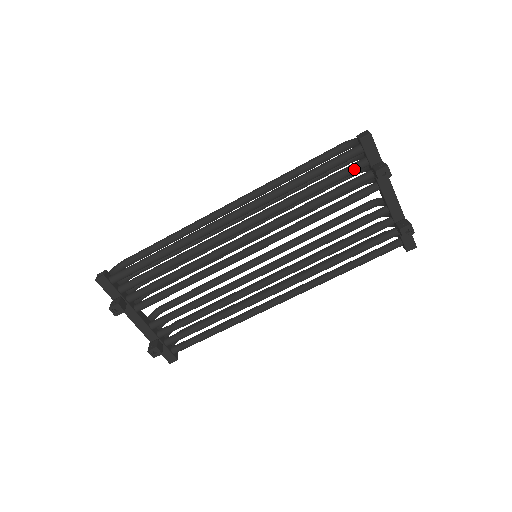
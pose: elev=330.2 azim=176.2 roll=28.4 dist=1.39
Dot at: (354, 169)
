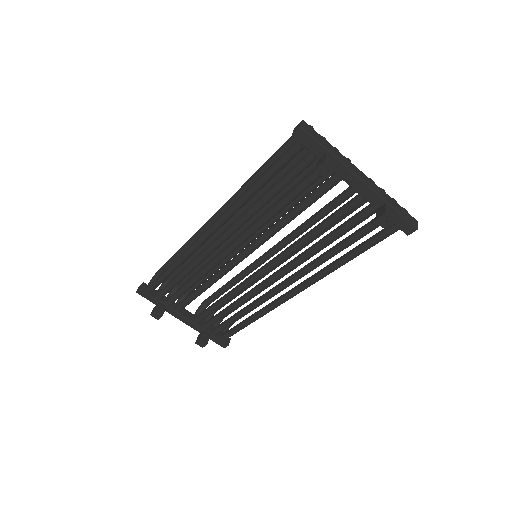
Dot at: (302, 166)
